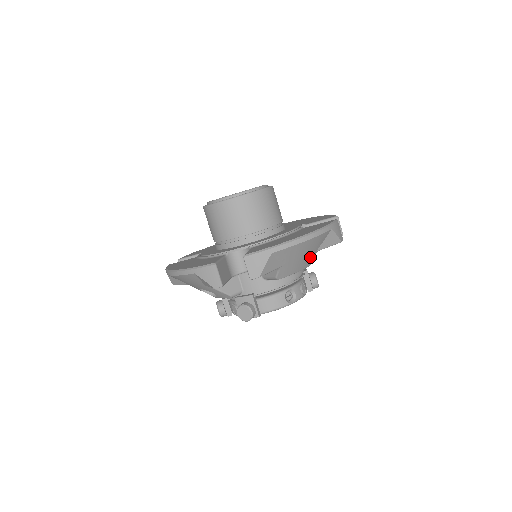
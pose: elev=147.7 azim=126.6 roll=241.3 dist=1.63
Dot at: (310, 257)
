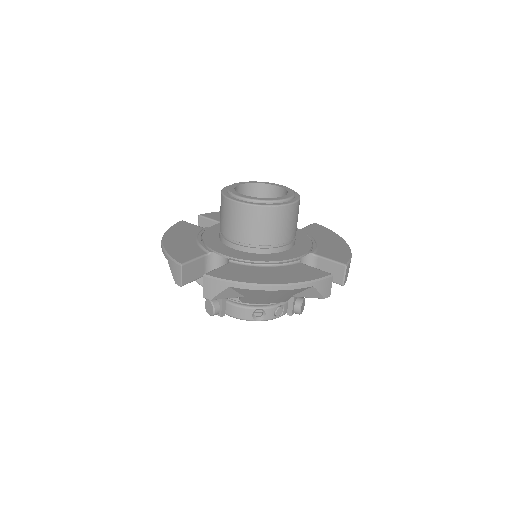
Dot at: (282, 298)
